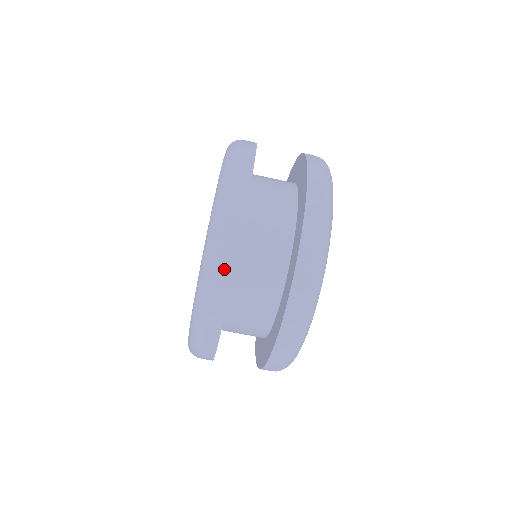
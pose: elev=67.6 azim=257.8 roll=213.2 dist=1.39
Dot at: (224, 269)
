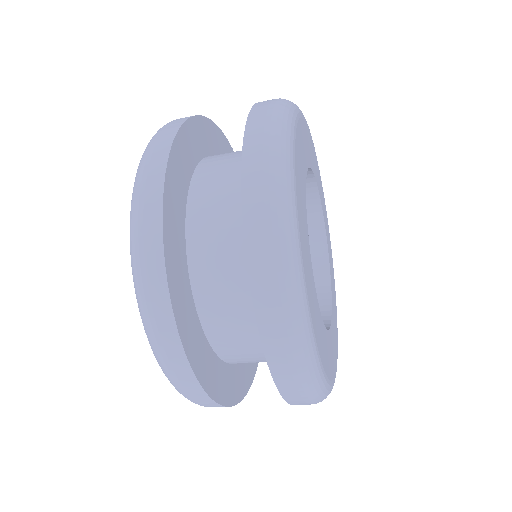
Dot at: (197, 397)
